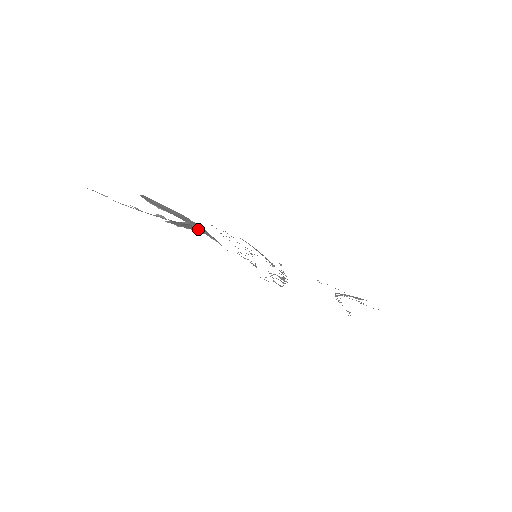
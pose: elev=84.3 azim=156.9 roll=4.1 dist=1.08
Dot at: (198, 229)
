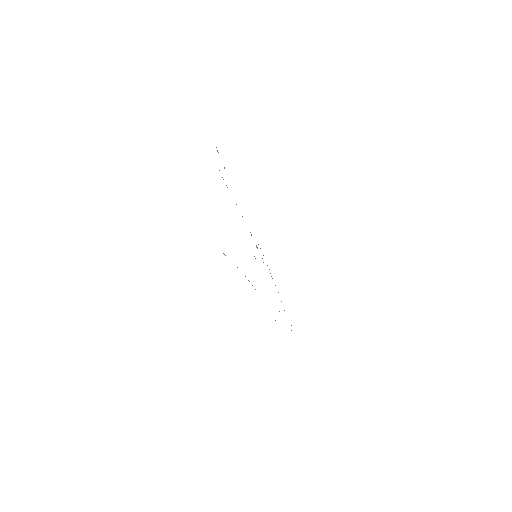
Dot at: occluded
